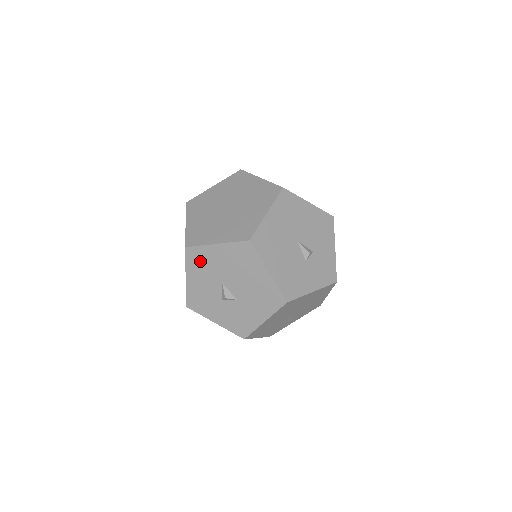
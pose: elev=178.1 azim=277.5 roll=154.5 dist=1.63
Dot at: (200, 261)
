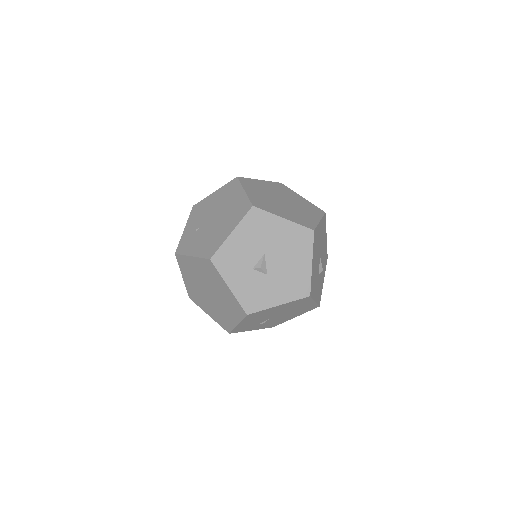
Dot at: (258, 225)
